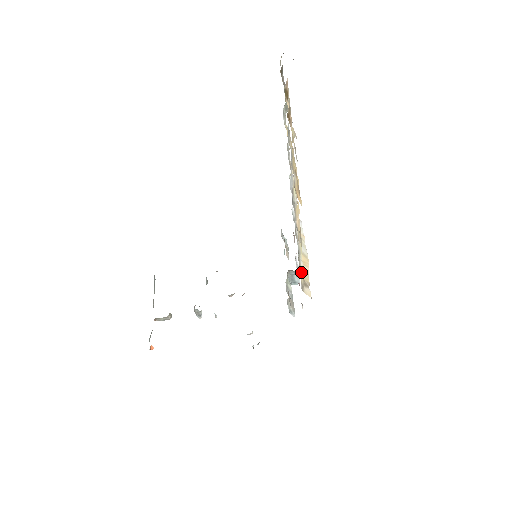
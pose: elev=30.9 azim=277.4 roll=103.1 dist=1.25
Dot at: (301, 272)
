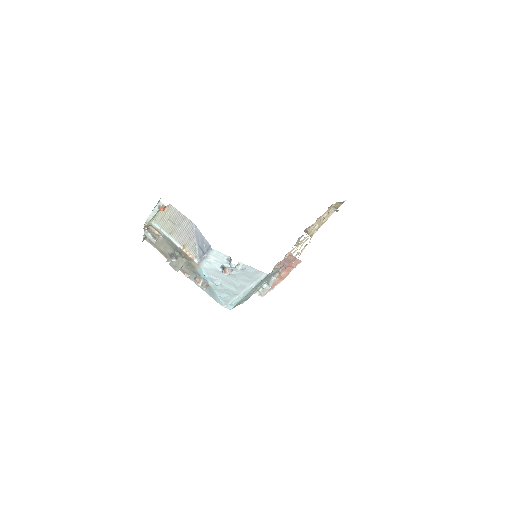
Dot at: (304, 247)
